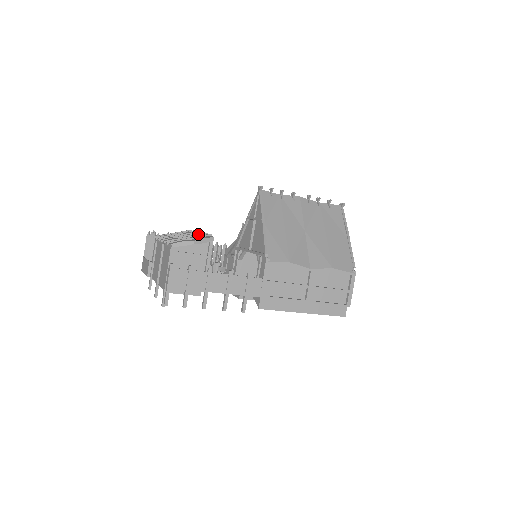
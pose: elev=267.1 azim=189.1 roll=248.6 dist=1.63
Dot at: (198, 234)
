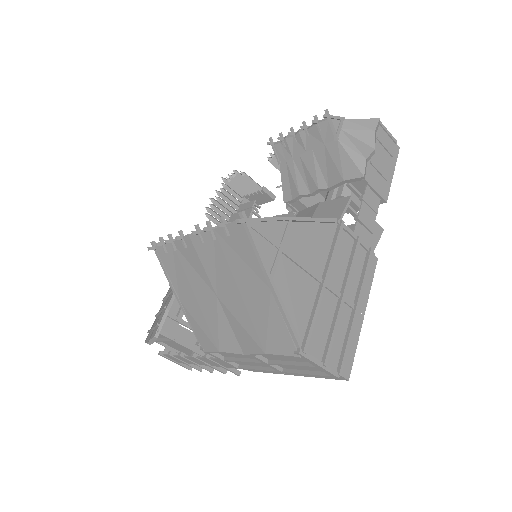
Dot at: (162, 309)
